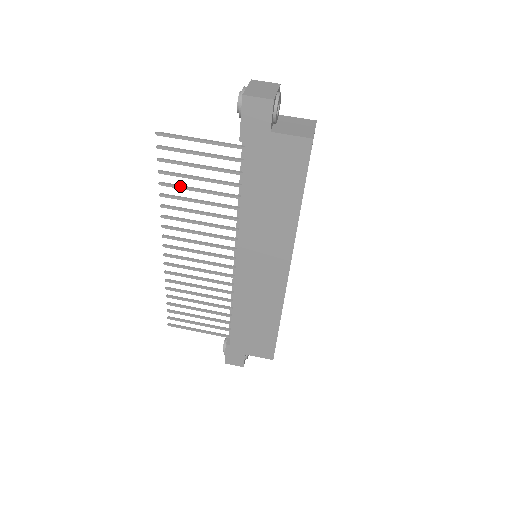
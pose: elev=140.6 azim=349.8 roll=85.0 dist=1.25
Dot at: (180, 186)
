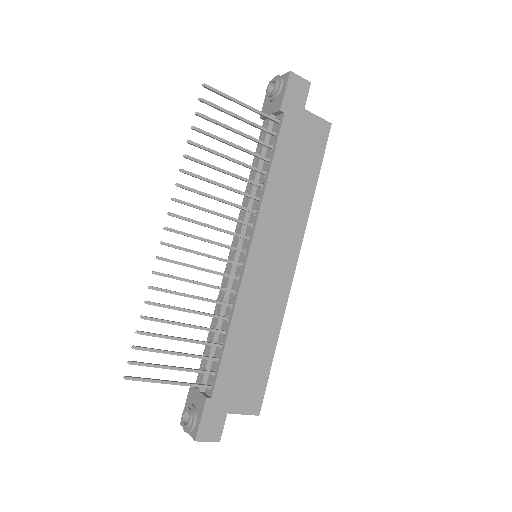
Dot at: occluded
